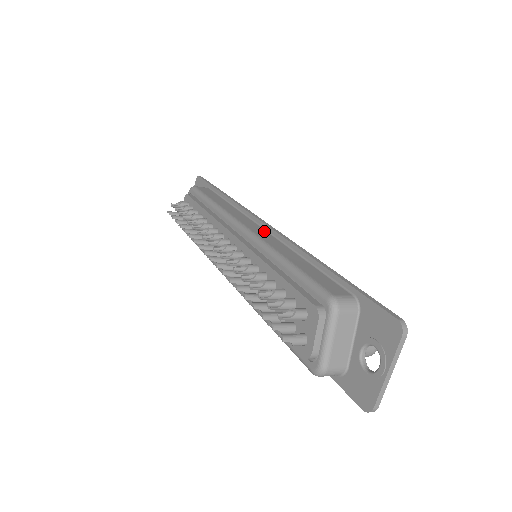
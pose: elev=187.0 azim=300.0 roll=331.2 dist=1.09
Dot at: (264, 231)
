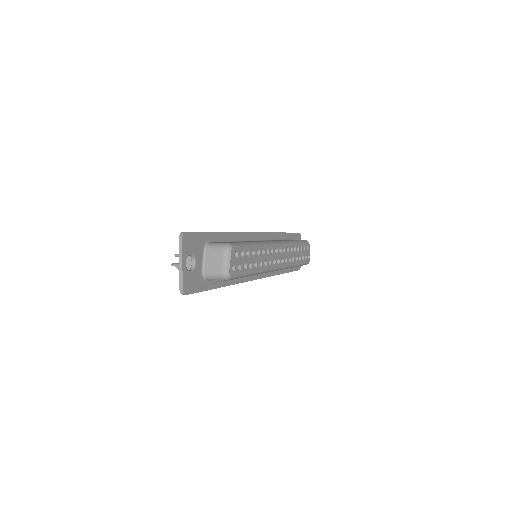
Dot at: occluded
